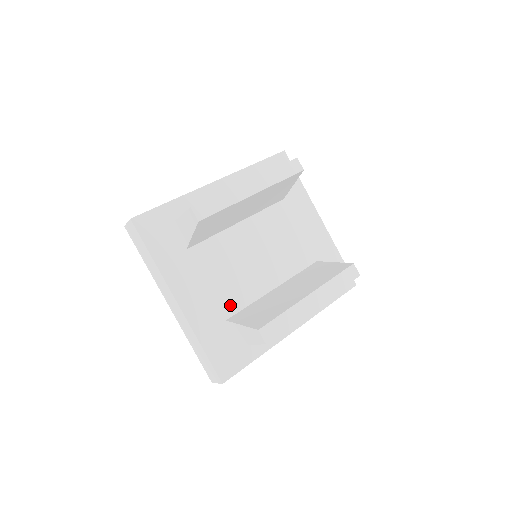
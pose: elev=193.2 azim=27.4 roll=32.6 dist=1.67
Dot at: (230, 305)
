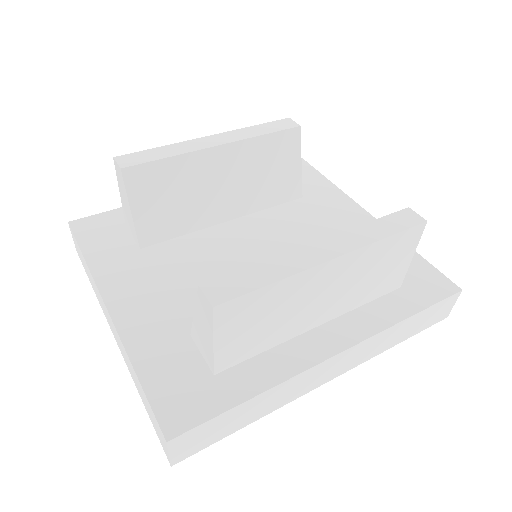
Dot at: occluded
